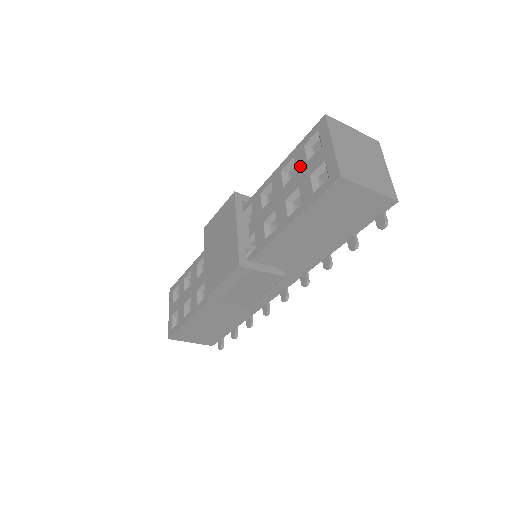
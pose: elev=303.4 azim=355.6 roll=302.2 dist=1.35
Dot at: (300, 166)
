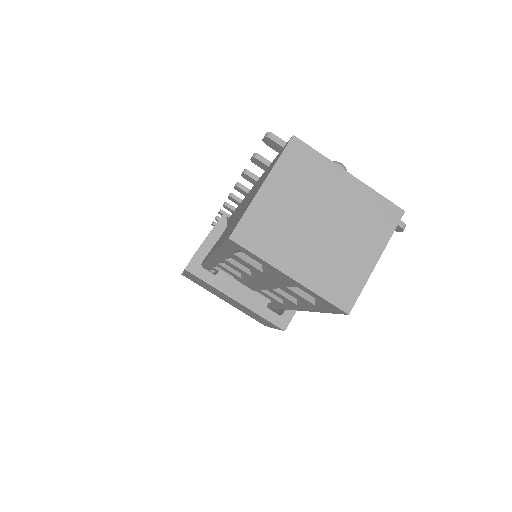
Dot at: (255, 272)
